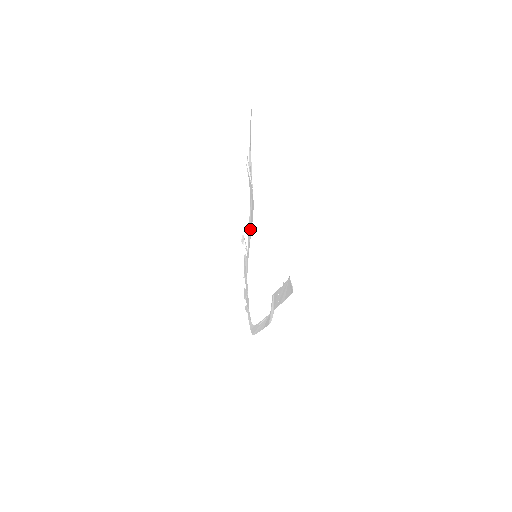
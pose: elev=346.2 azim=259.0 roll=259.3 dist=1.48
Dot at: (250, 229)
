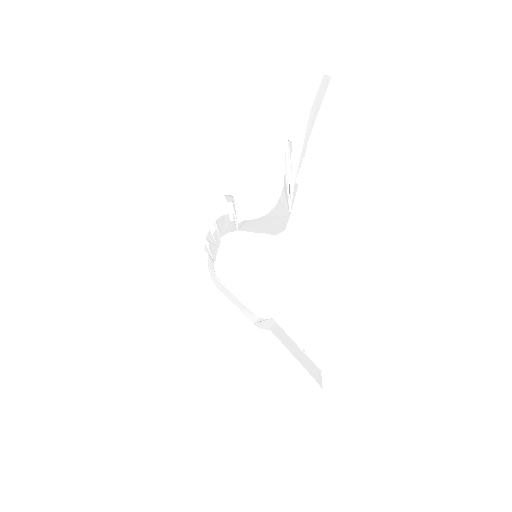
Dot at: (258, 226)
